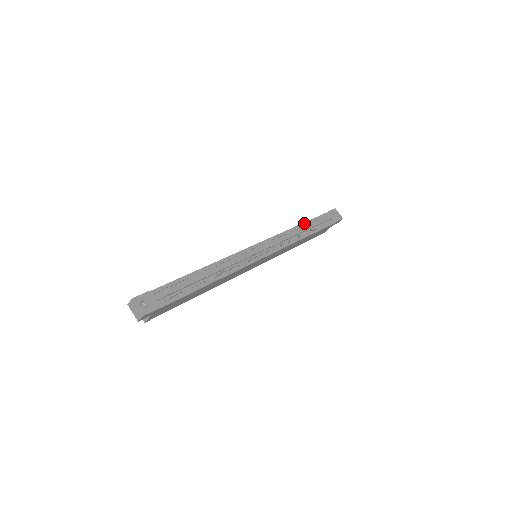
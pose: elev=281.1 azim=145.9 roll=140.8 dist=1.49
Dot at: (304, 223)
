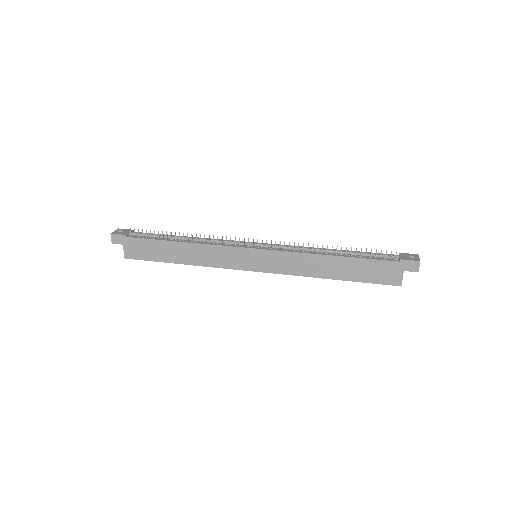
Dot at: occluded
